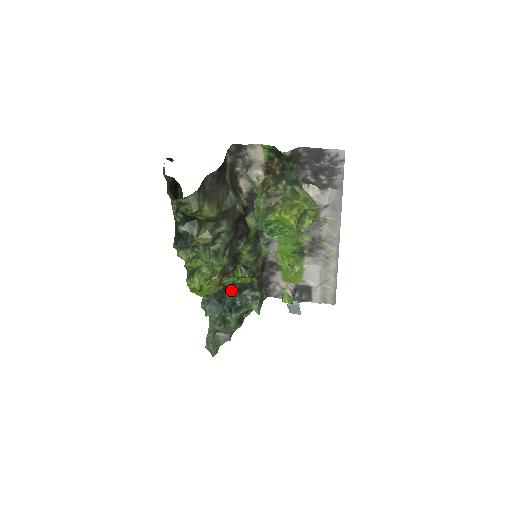
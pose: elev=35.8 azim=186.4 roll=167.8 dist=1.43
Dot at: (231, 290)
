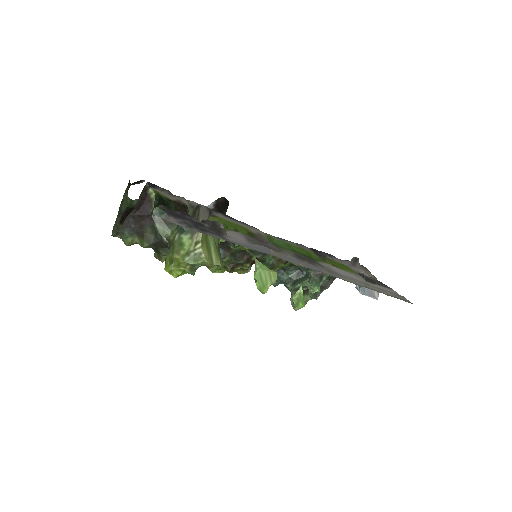
Dot at: occluded
